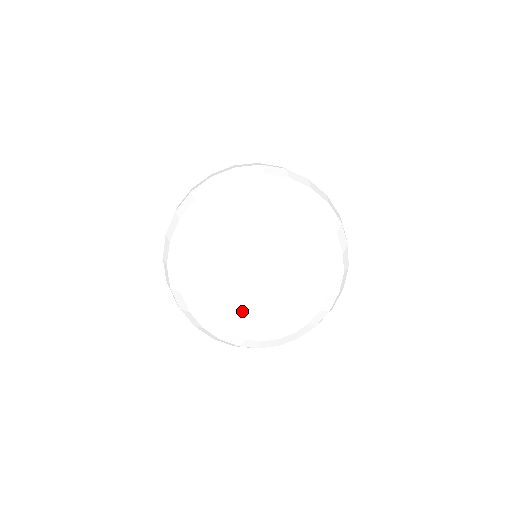
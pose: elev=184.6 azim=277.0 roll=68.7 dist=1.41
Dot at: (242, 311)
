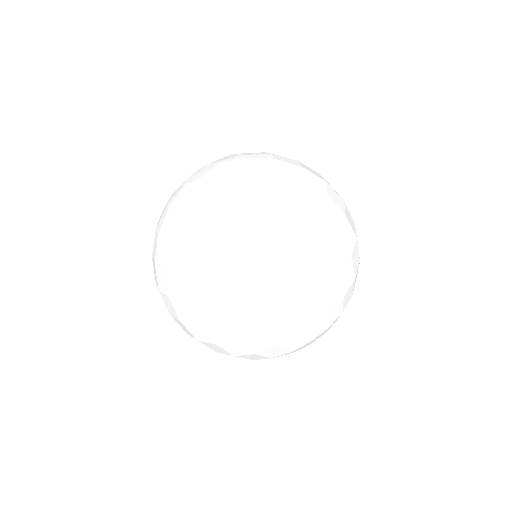
Dot at: (179, 200)
